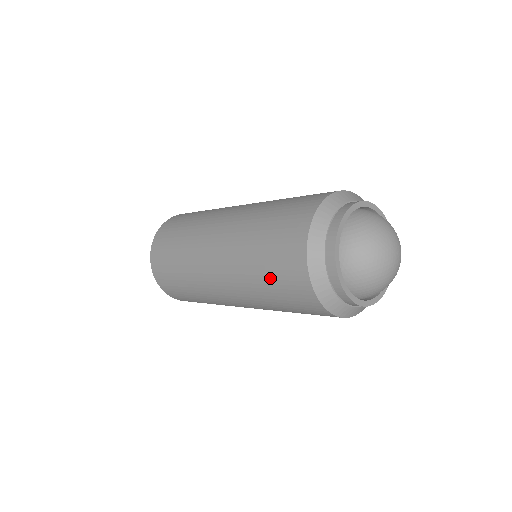
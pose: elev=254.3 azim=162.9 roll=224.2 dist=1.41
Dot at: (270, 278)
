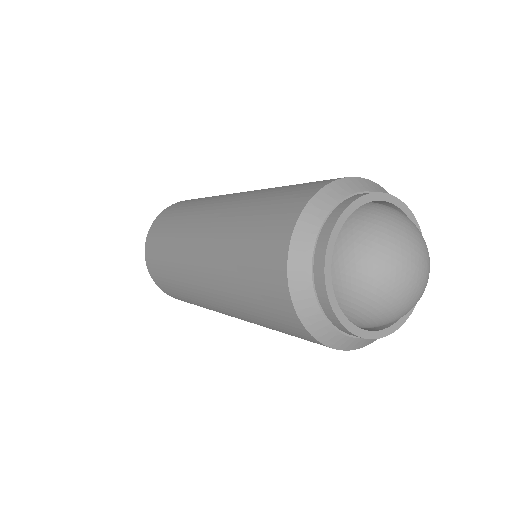
Dot at: (257, 218)
